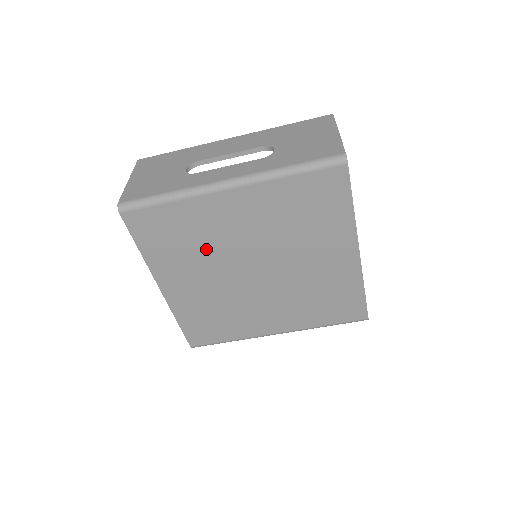
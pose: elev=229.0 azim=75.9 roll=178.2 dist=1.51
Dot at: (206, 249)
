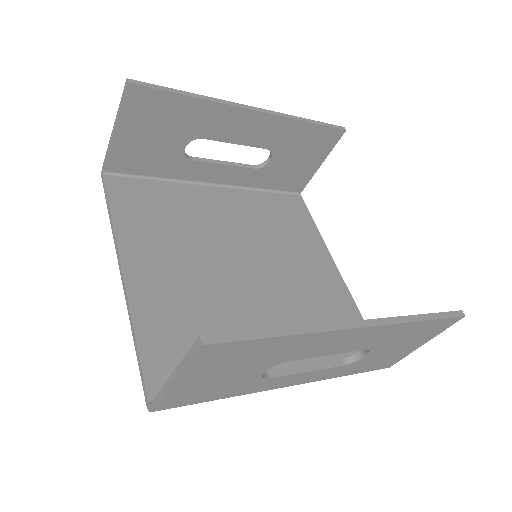
Dot at: (214, 315)
